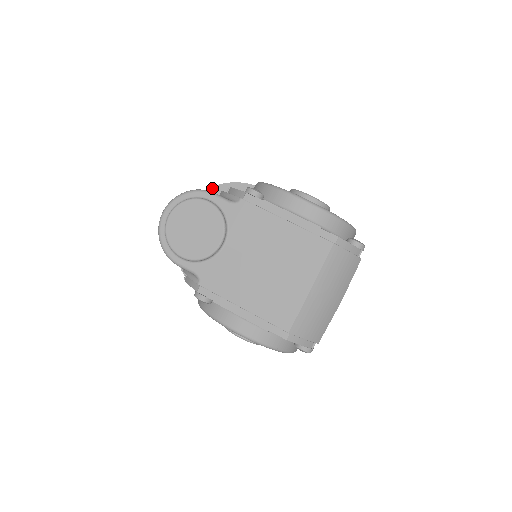
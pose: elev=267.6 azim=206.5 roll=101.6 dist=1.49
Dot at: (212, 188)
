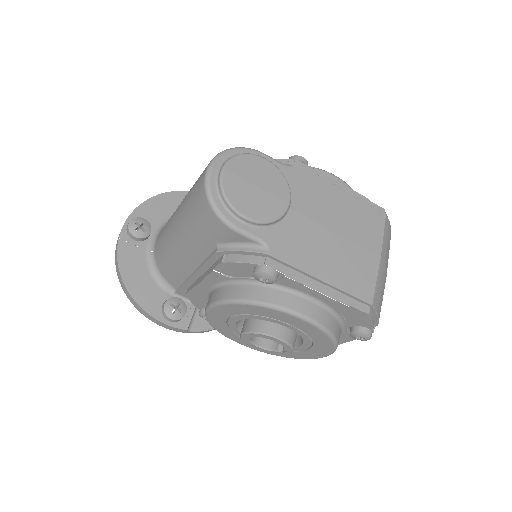
Dot at: (161, 195)
